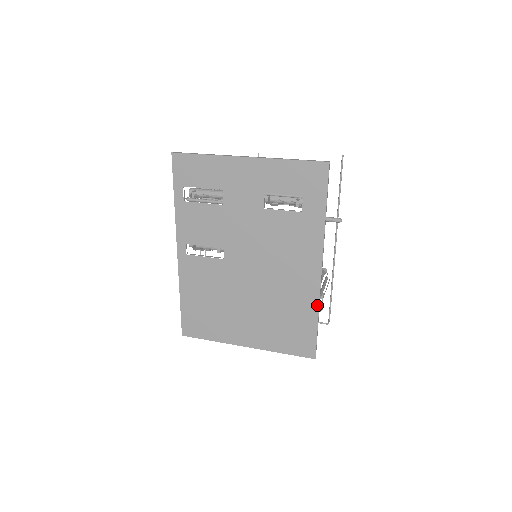
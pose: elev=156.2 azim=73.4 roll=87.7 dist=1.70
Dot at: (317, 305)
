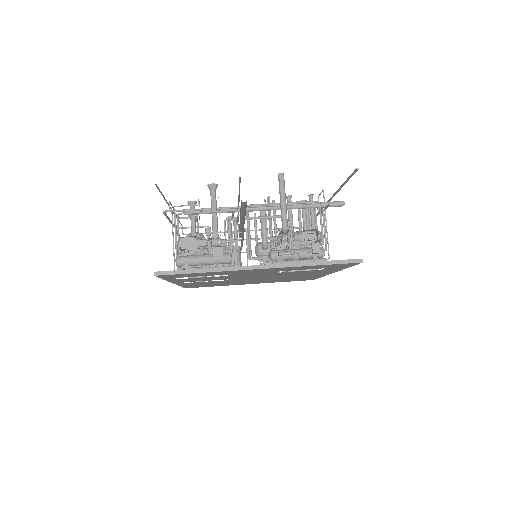
Dot at: (322, 276)
